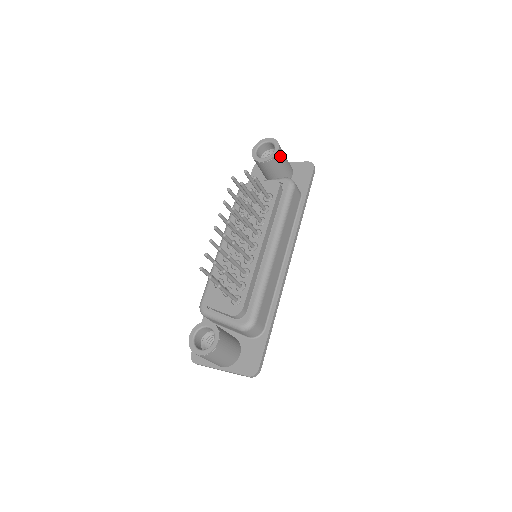
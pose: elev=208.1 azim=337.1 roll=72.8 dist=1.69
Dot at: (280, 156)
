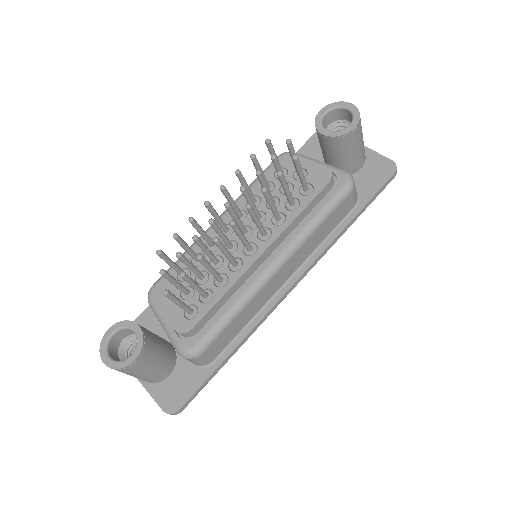
Dot at: (353, 138)
